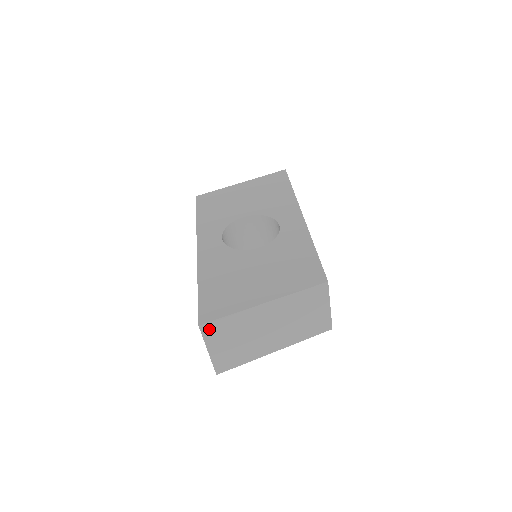
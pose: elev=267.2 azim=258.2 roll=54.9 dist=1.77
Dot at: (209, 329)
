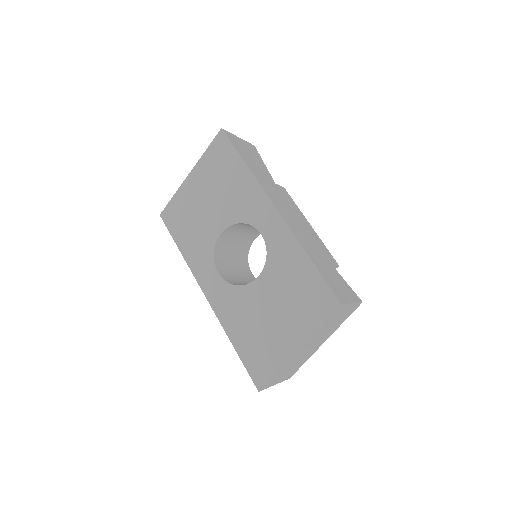
Dot at: (267, 385)
